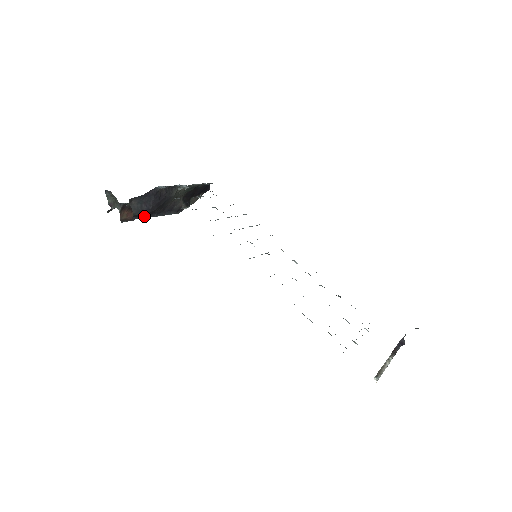
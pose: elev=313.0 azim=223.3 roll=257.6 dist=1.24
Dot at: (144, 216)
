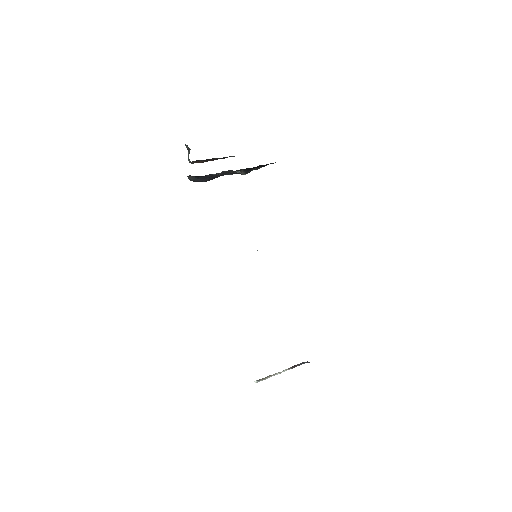
Dot at: occluded
